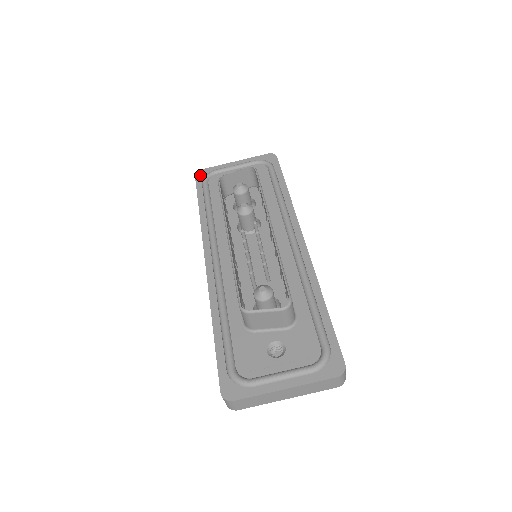
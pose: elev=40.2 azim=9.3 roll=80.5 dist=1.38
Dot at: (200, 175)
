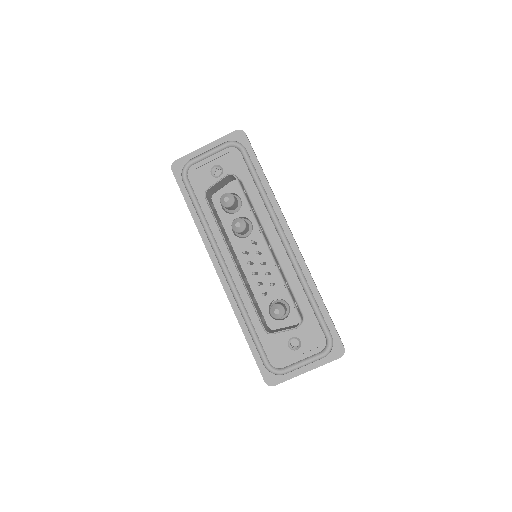
Dot at: (176, 169)
